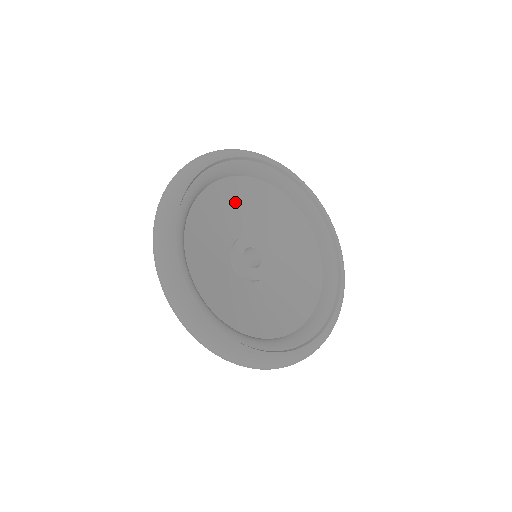
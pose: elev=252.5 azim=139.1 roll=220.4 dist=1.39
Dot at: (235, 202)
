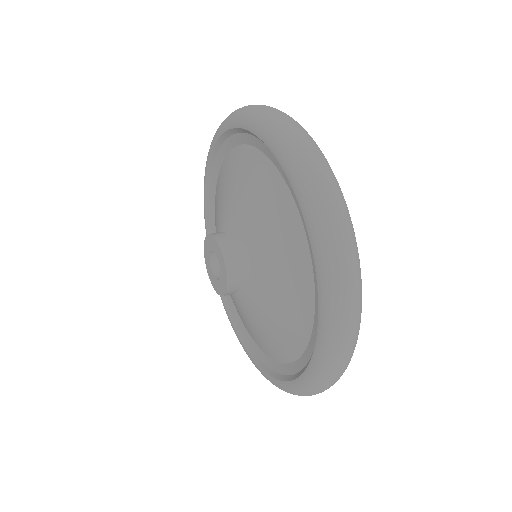
Dot at: occluded
